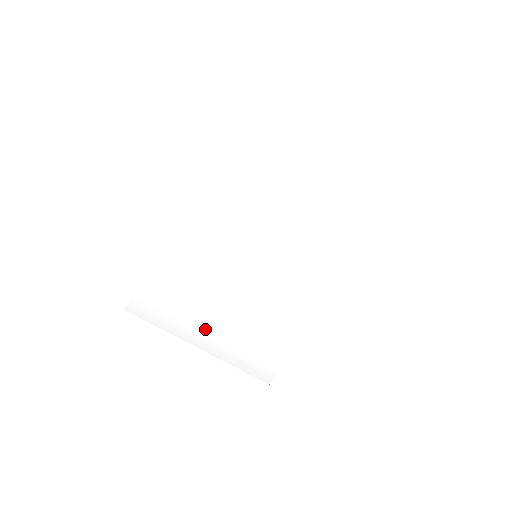
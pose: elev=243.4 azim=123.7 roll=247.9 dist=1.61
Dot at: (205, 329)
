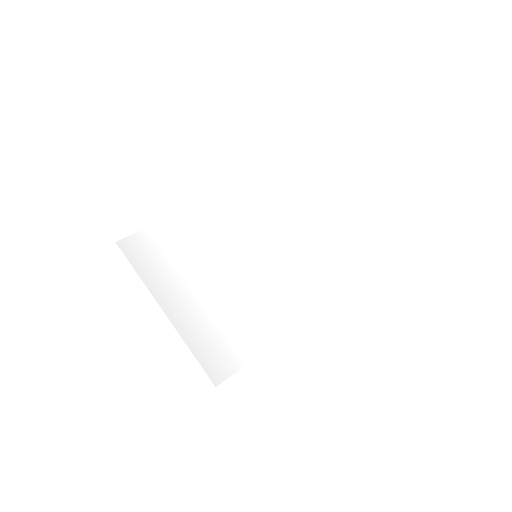
Dot at: (178, 294)
